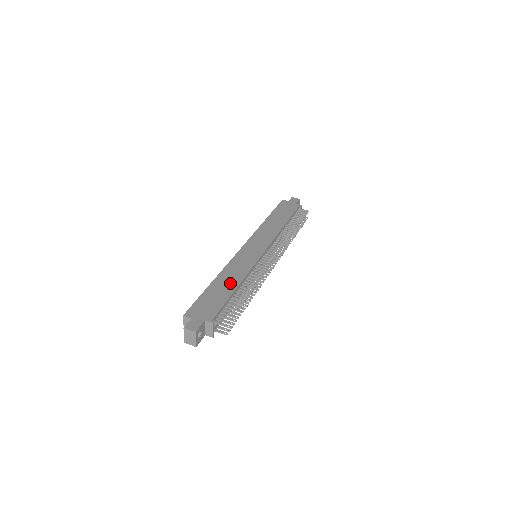
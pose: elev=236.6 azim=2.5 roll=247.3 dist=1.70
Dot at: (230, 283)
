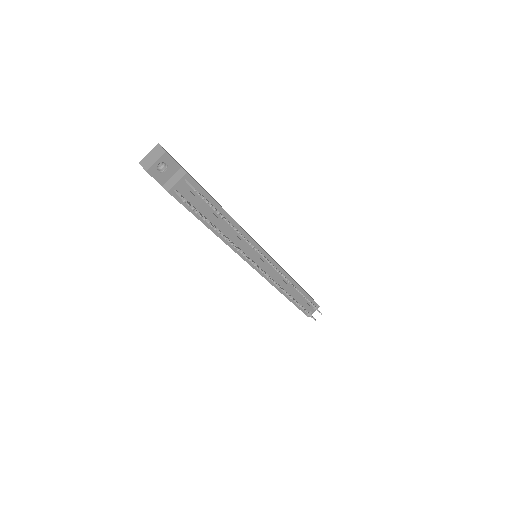
Dot at: occluded
